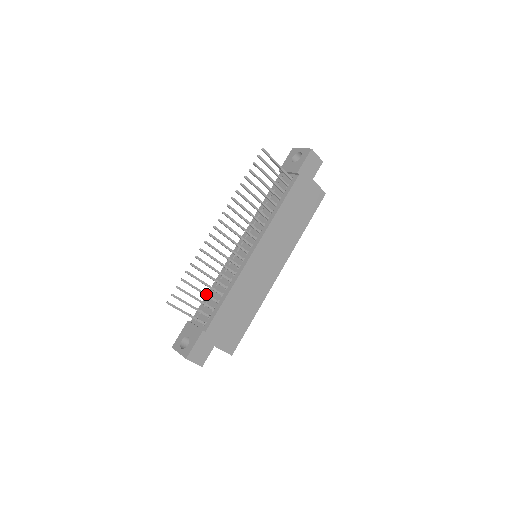
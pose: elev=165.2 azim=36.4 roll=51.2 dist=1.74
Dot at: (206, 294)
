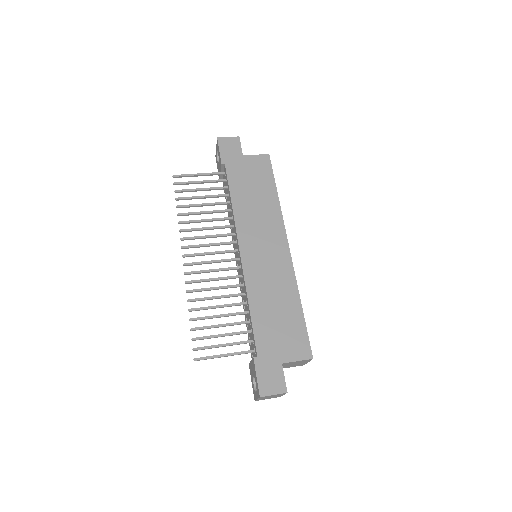
Dot at: (229, 324)
